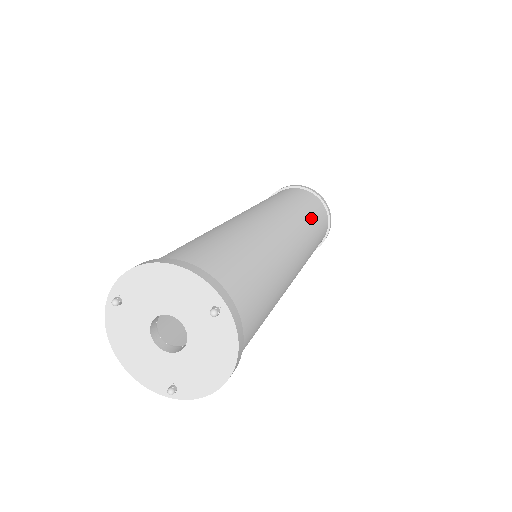
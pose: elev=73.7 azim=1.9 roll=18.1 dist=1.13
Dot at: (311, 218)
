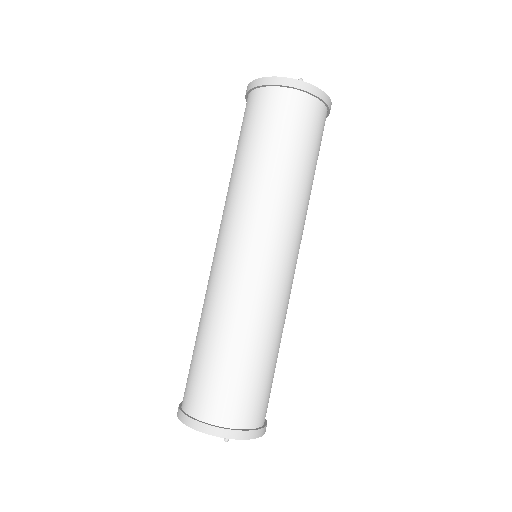
Dot at: (283, 170)
